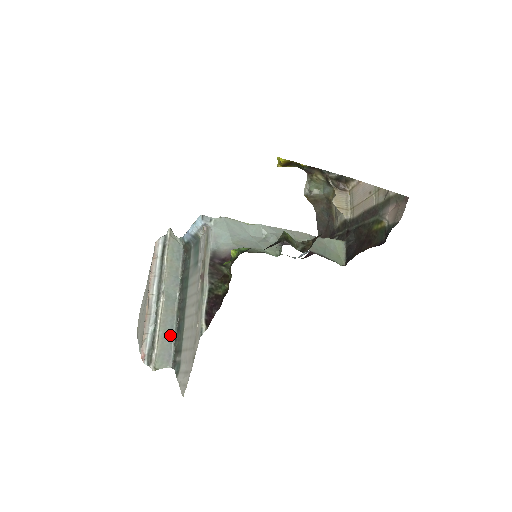
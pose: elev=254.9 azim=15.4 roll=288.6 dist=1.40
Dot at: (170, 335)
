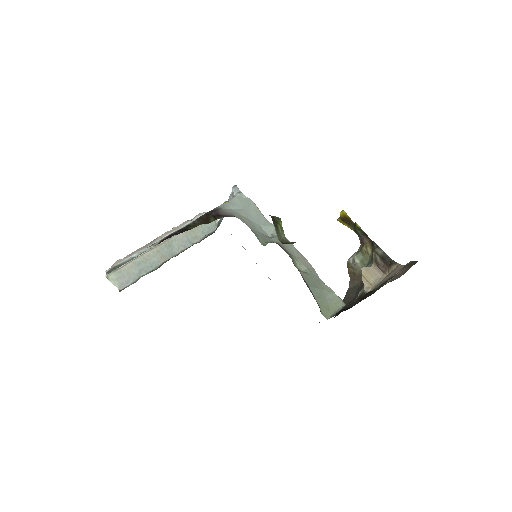
Dot at: (143, 270)
